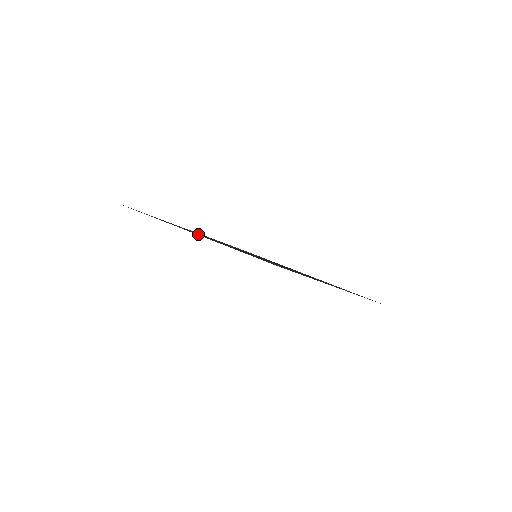
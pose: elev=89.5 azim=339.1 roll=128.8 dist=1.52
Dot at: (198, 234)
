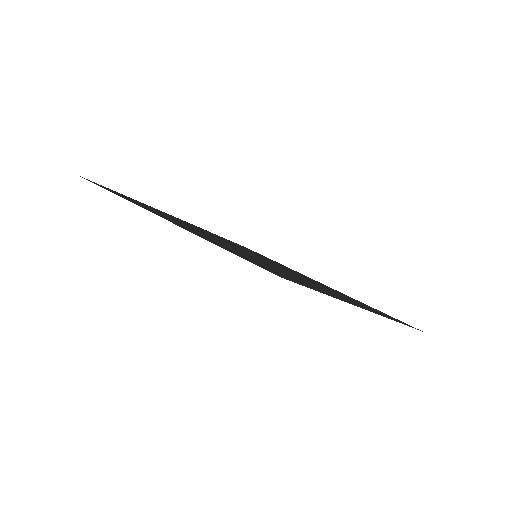
Dot at: (177, 222)
